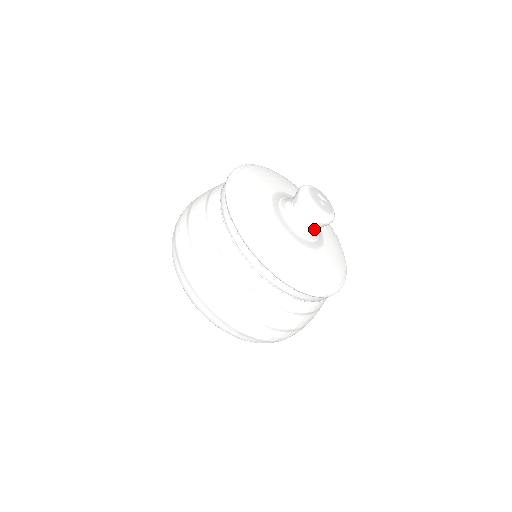
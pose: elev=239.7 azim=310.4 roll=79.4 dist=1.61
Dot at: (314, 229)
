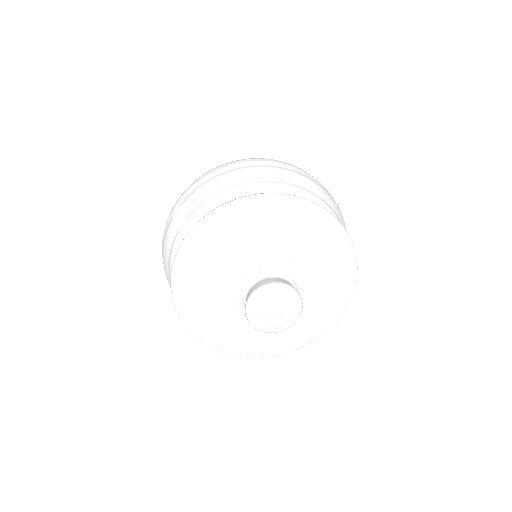
Dot at: occluded
